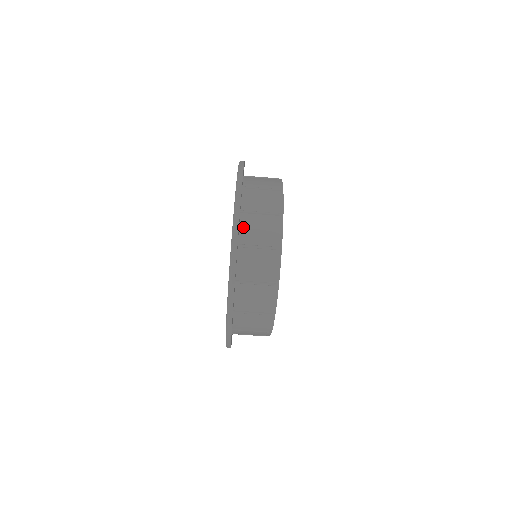
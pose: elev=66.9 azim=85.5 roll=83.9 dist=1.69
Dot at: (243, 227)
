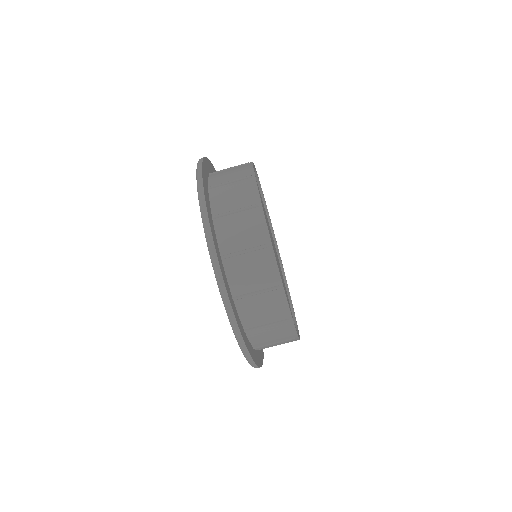
Dot at: (243, 315)
